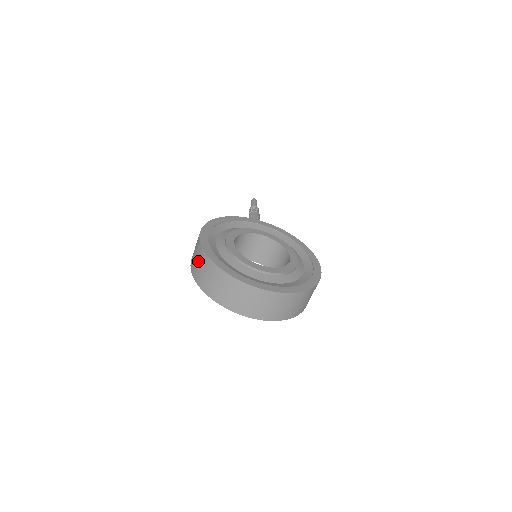
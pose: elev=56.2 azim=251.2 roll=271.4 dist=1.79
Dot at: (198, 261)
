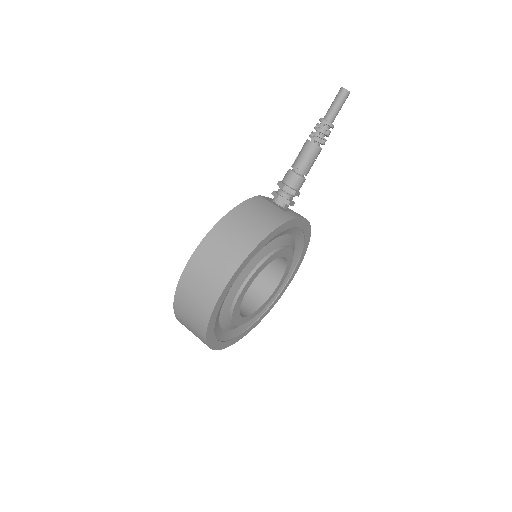
Dot at: (194, 309)
